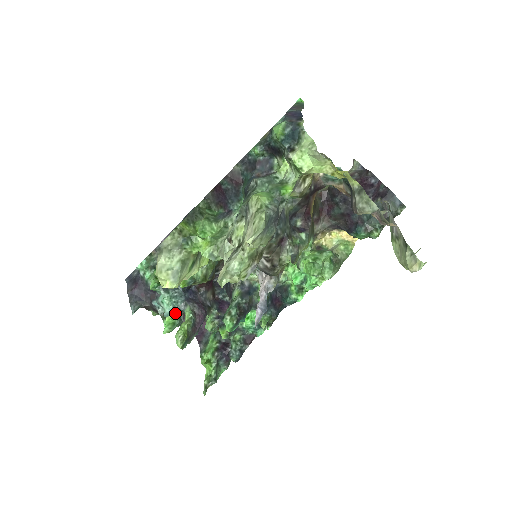
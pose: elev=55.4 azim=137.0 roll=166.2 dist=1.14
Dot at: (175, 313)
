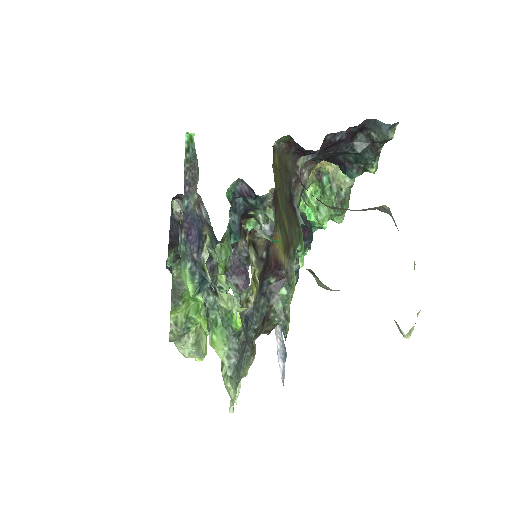
Dot at: occluded
